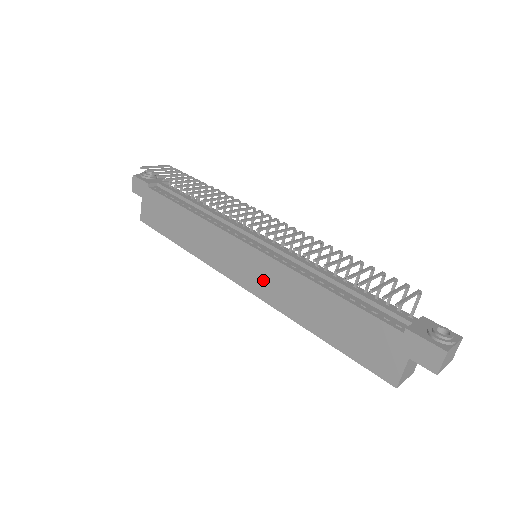
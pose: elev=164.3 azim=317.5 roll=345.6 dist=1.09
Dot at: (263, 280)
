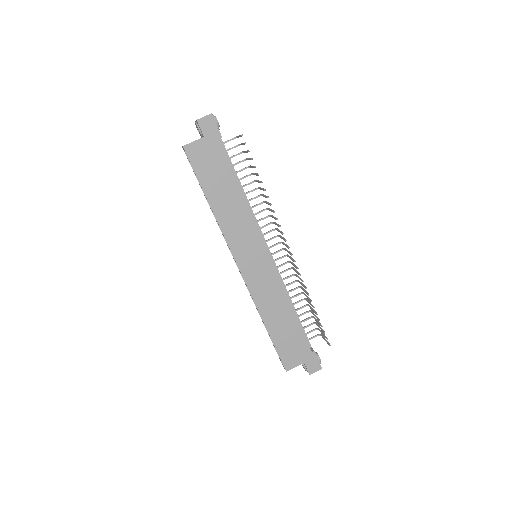
Dot at: (260, 278)
